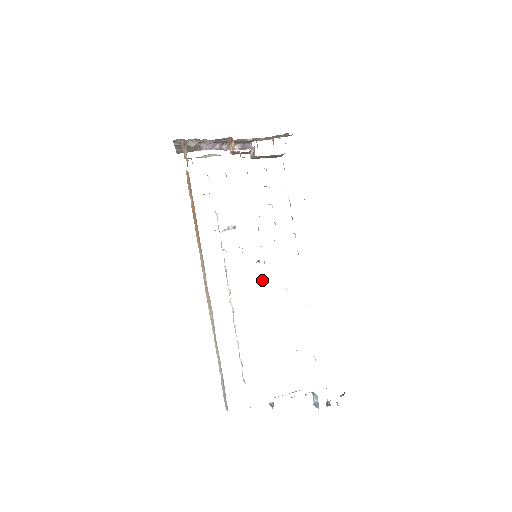
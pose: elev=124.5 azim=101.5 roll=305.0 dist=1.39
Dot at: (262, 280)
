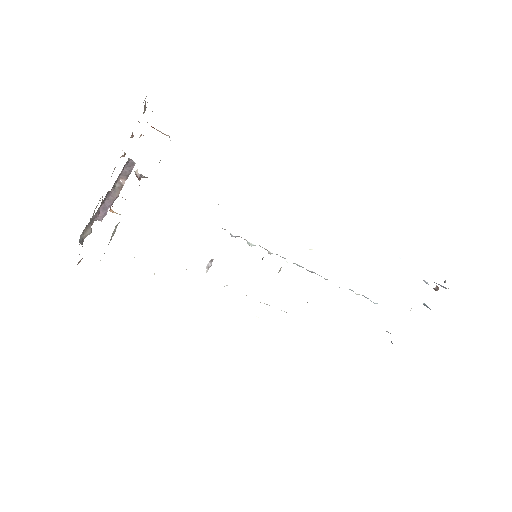
Dot at: occluded
